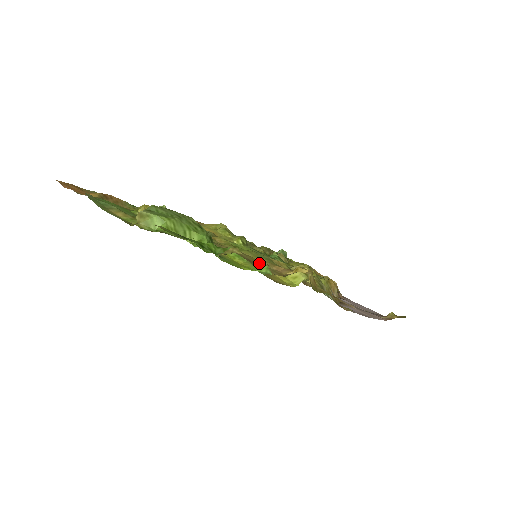
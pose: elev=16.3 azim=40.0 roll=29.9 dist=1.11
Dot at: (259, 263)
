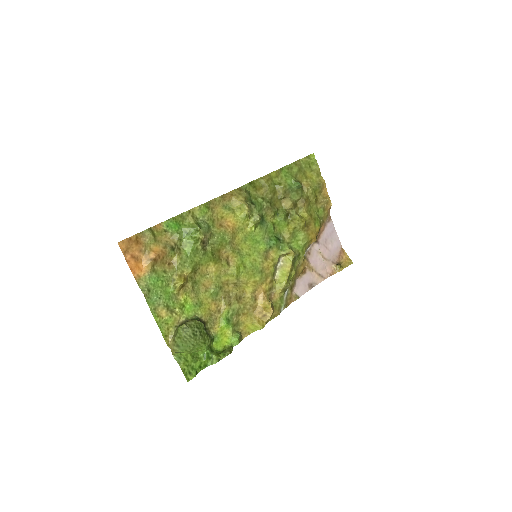
Dot at: (246, 298)
